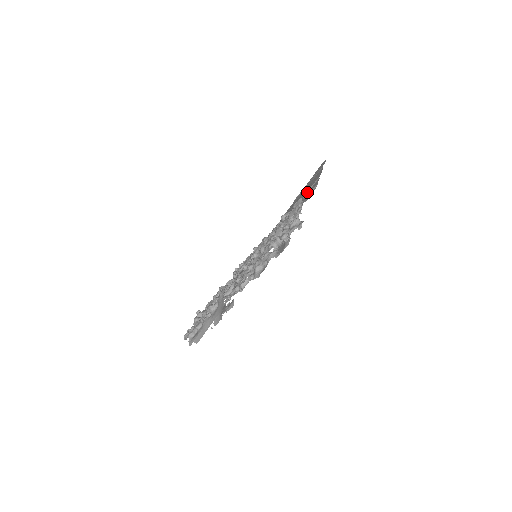
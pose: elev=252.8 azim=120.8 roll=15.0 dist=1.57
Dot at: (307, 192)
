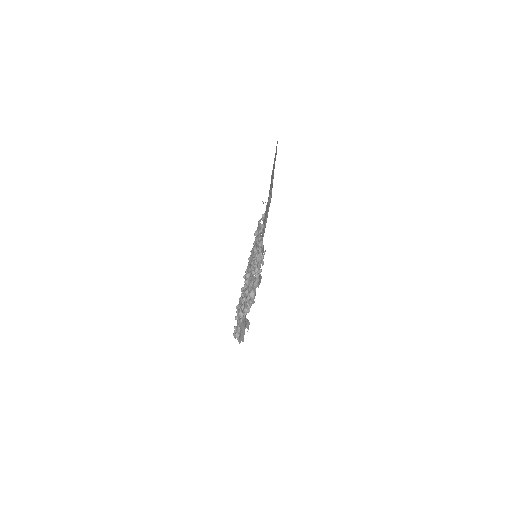
Dot at: (271, 188)
